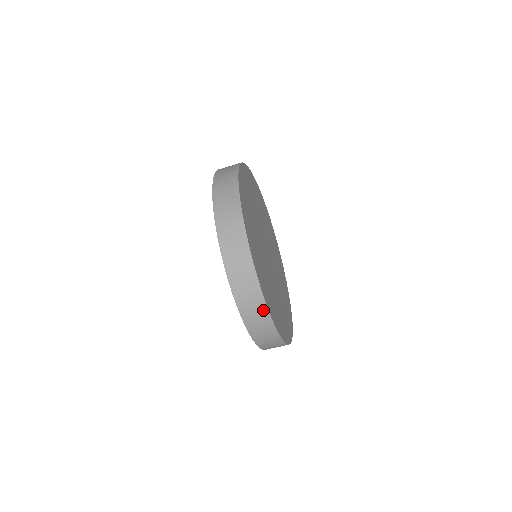
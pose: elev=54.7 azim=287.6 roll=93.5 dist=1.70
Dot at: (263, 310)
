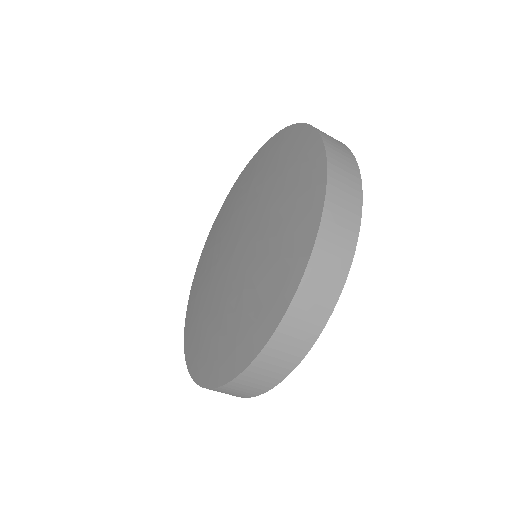
Dot at: (351, 237)
